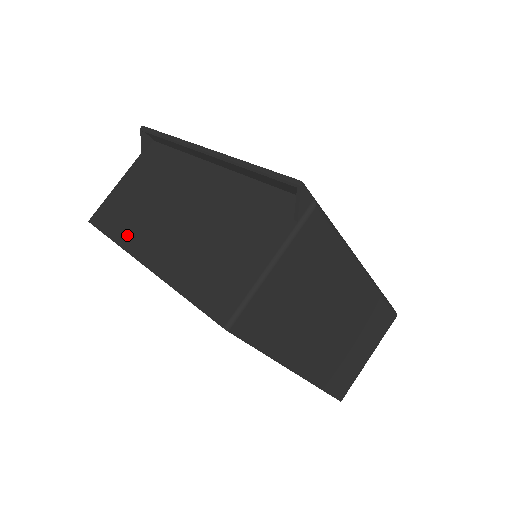
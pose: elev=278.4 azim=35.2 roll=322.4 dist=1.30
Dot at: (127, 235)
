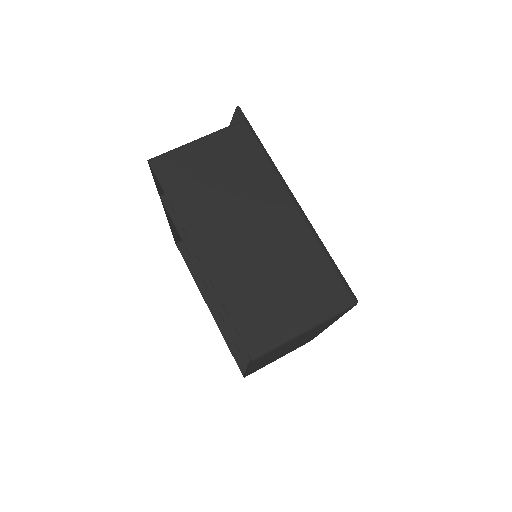
Dot at: occluded
